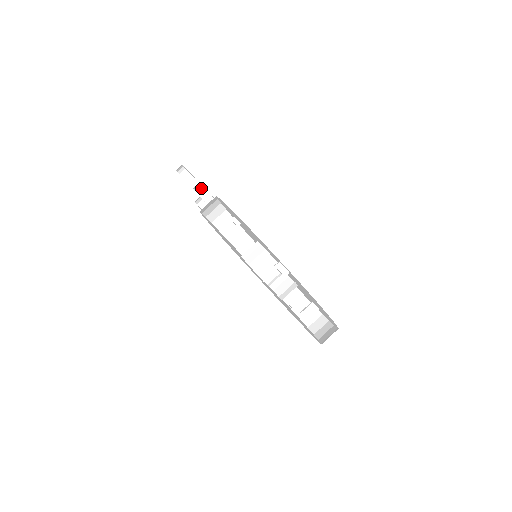
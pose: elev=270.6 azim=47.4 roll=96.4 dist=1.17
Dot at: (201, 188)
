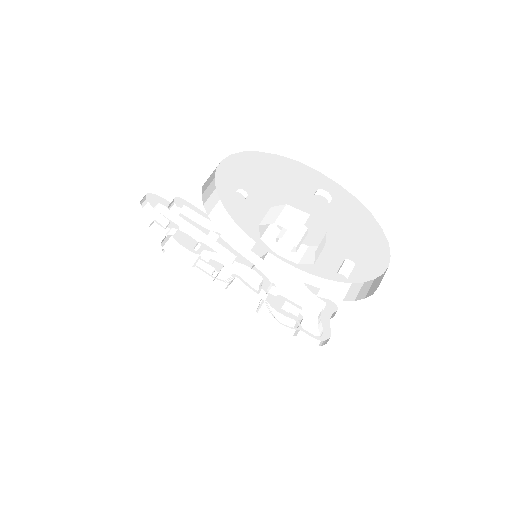
Dot at: (175, 208)
